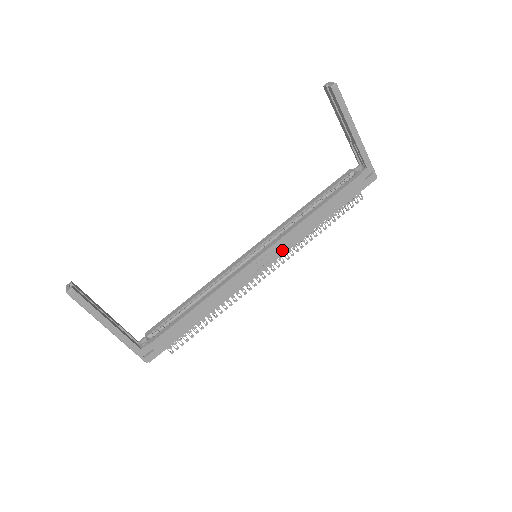
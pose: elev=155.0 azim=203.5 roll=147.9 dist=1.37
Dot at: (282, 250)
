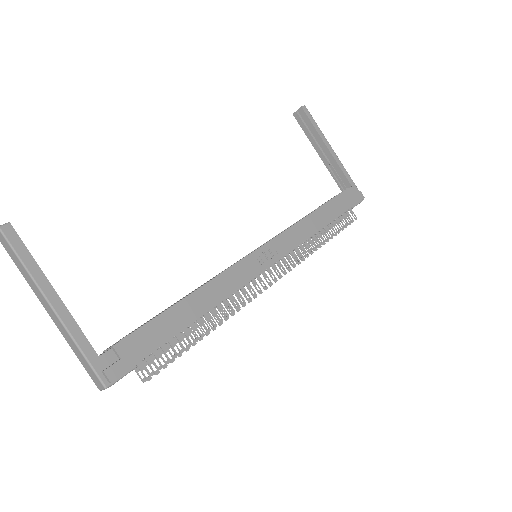
Dot at: (286, 247)
